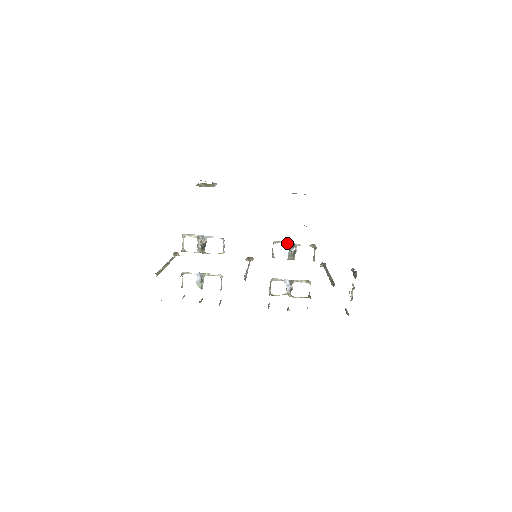
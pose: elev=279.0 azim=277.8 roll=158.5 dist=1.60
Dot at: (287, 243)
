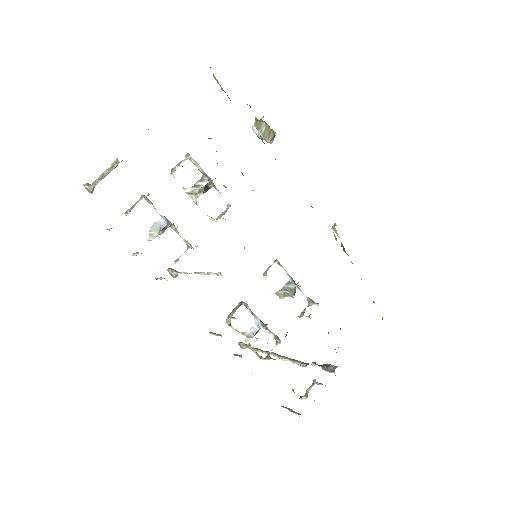
Dot at: occluded
